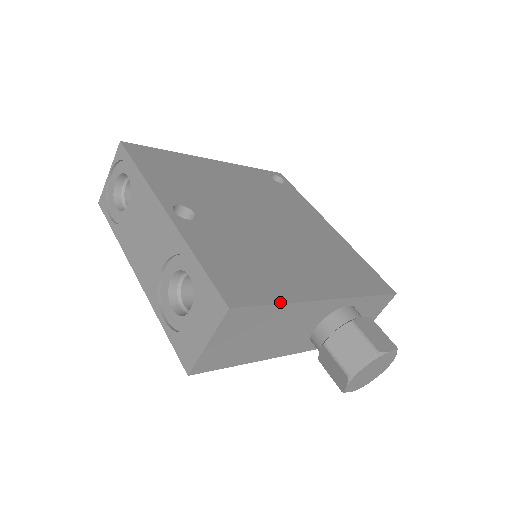
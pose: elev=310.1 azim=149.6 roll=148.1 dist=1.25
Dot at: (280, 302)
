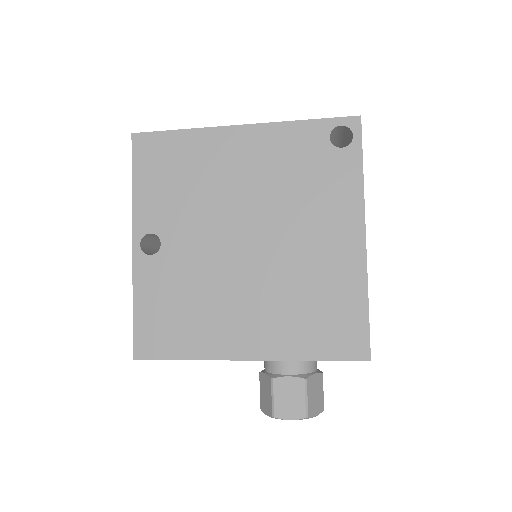
Dot at: (185, 358)
